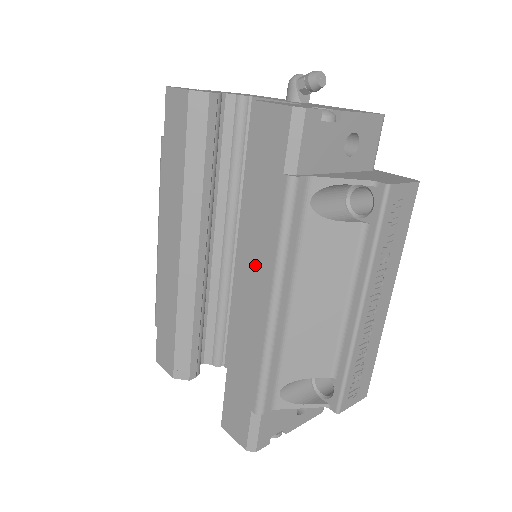
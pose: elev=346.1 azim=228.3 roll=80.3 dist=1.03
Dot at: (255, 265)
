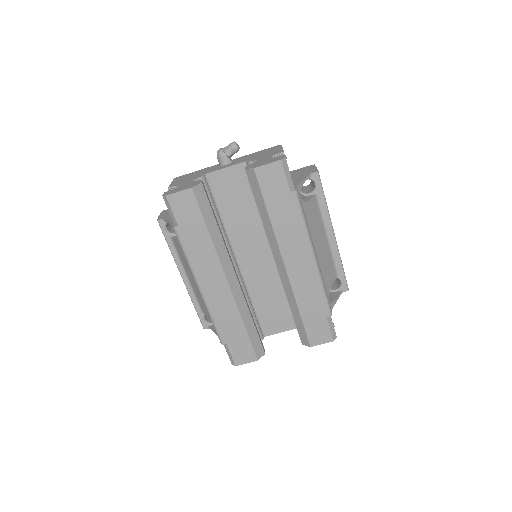
Dot at: (293, 245)
